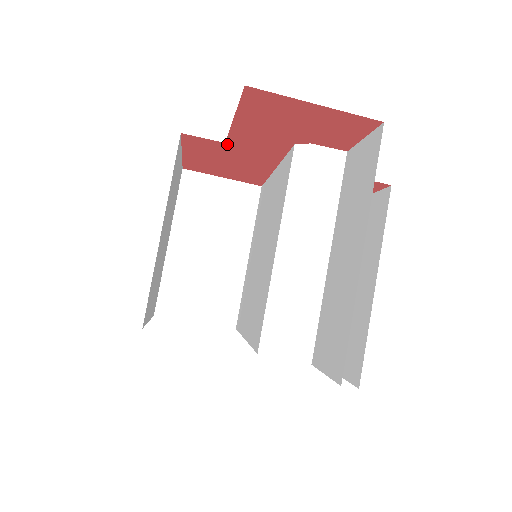
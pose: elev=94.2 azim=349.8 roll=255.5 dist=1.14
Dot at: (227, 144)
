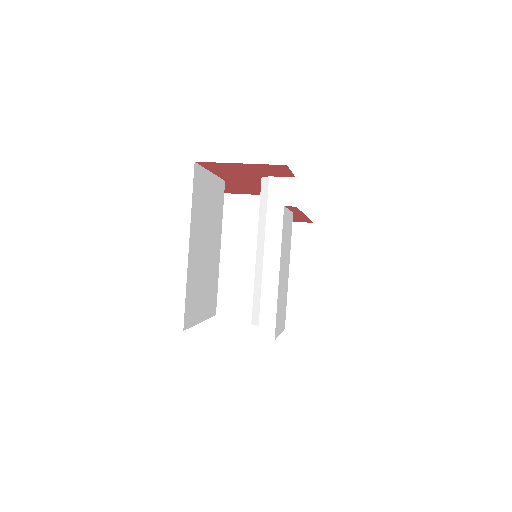
Dot at: (227, 181)
